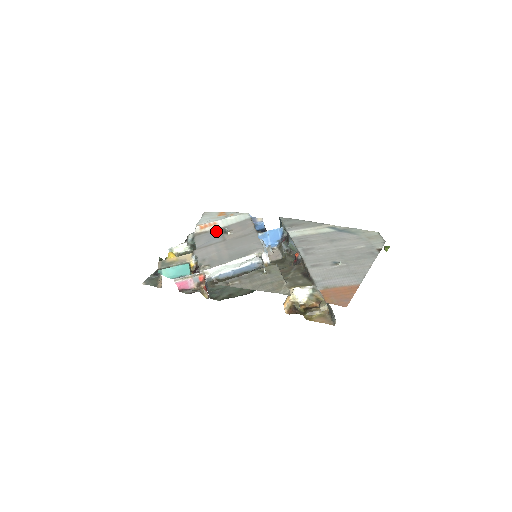
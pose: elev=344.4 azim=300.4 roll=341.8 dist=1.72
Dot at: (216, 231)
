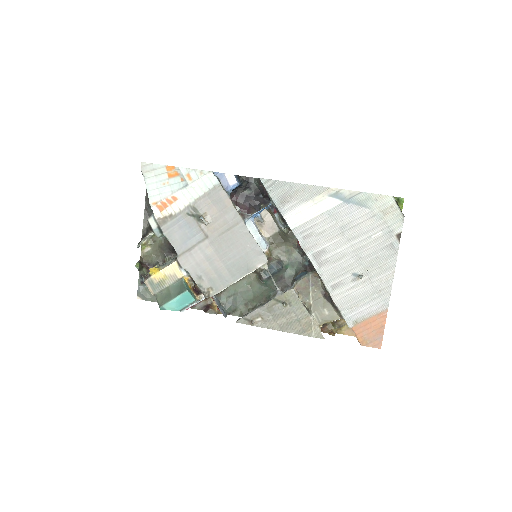
Dot at: (185, 216)
